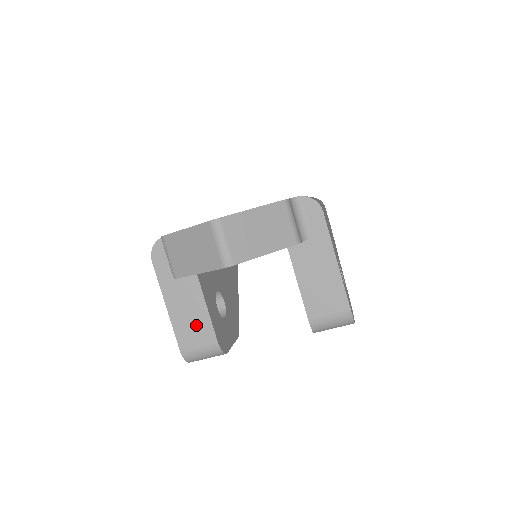
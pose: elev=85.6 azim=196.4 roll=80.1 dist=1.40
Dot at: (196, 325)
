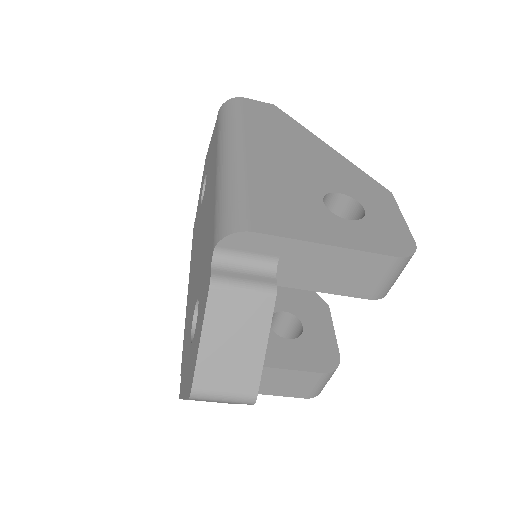
Dot at: (292, 382)
